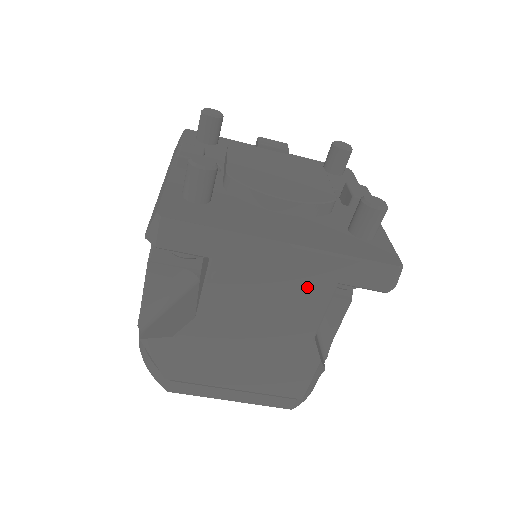
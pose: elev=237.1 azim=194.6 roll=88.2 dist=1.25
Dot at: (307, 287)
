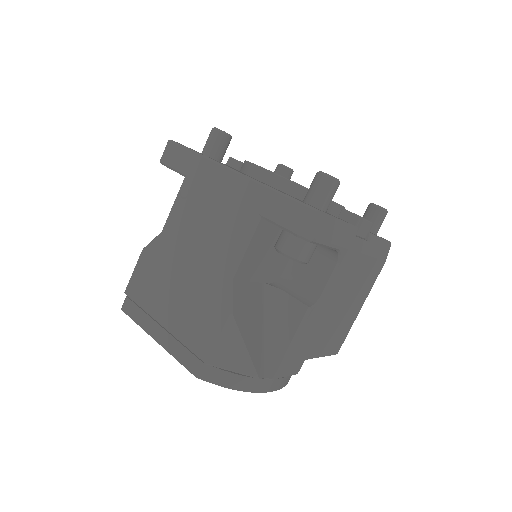
Dot at: (237, 215)
